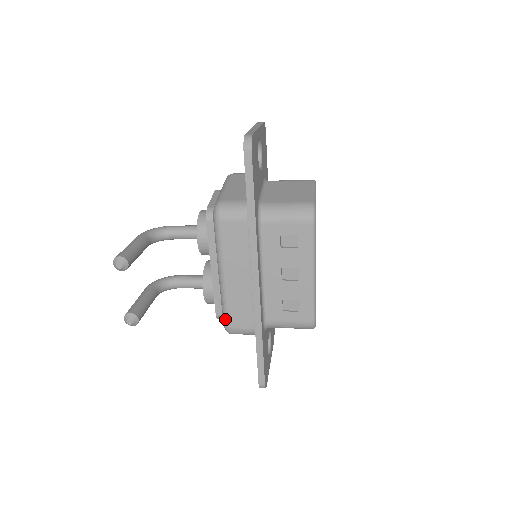
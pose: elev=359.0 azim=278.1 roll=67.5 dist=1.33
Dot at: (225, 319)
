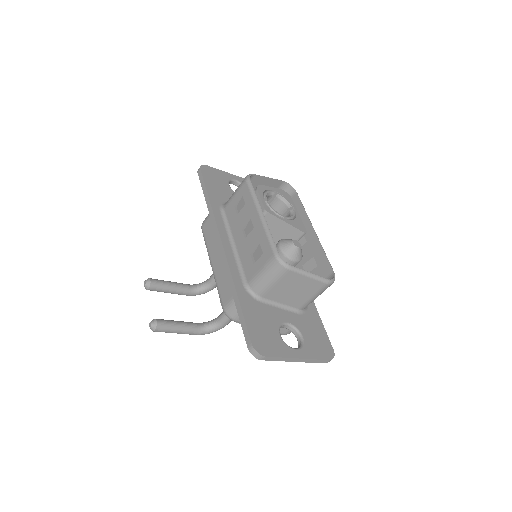
Dot at: (221, 302)
